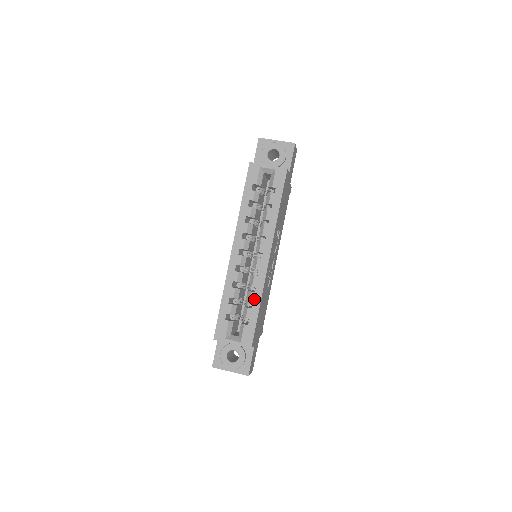
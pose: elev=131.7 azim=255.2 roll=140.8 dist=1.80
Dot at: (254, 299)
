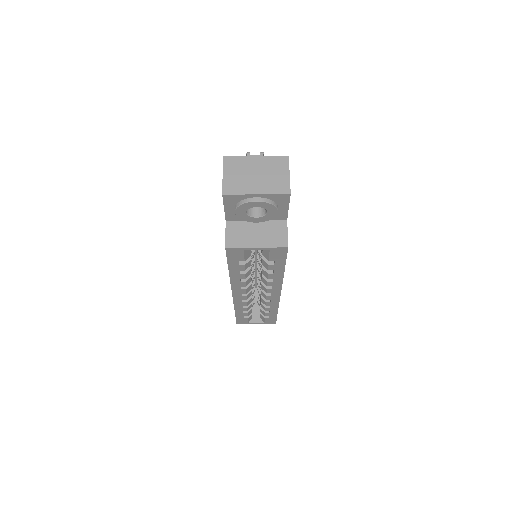
Dot at: (270, 310)
